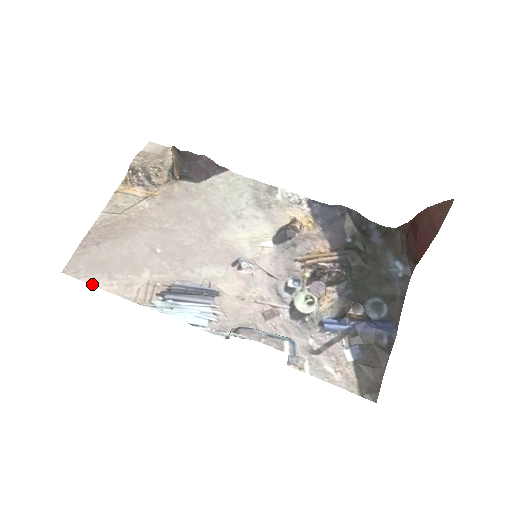
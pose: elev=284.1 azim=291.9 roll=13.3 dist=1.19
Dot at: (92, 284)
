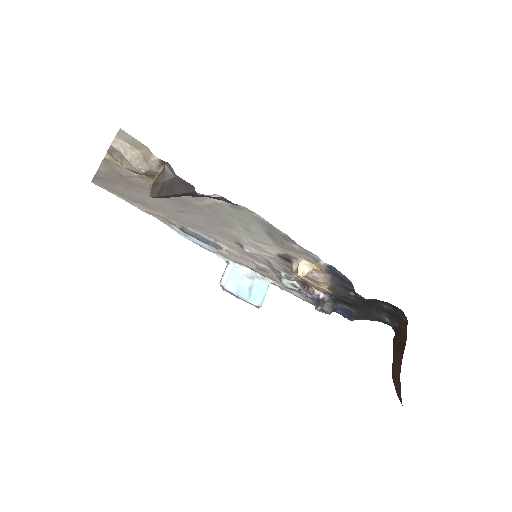
Dot at: occluded
